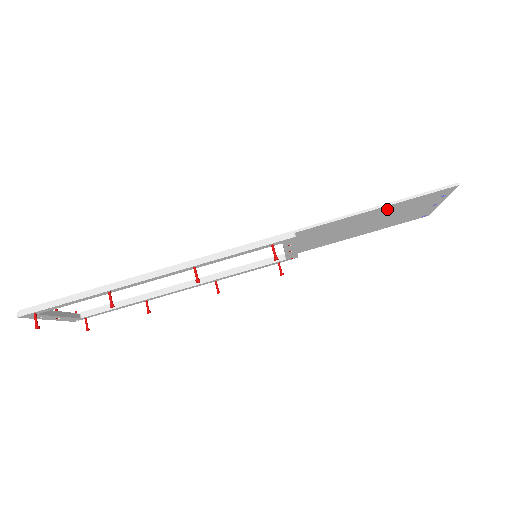
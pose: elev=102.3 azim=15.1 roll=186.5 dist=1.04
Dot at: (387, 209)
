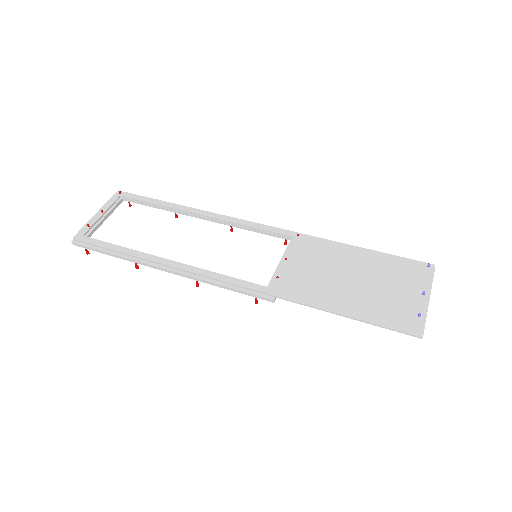
Dot at: (360, 310)
